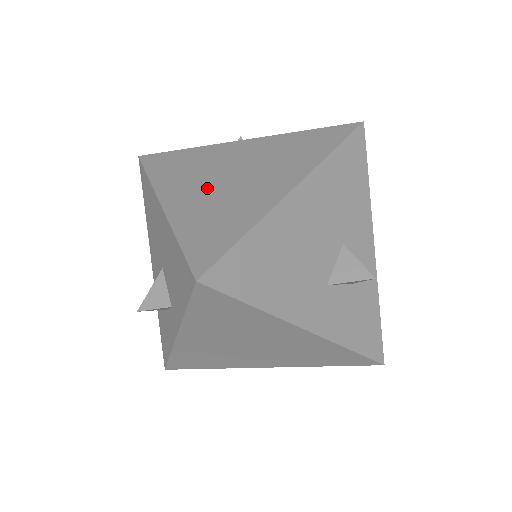
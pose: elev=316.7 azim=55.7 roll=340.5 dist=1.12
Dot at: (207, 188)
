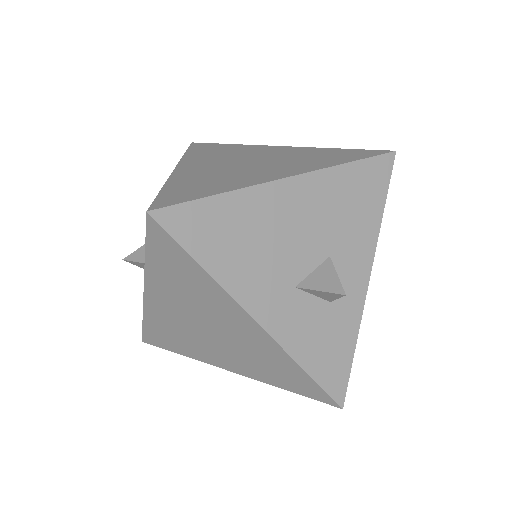
Dot at: (220, 166)
